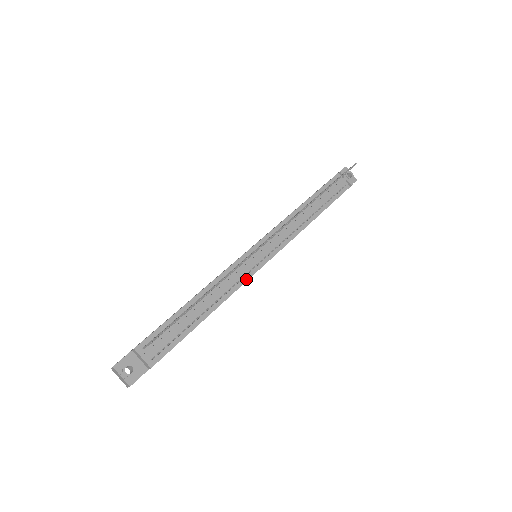
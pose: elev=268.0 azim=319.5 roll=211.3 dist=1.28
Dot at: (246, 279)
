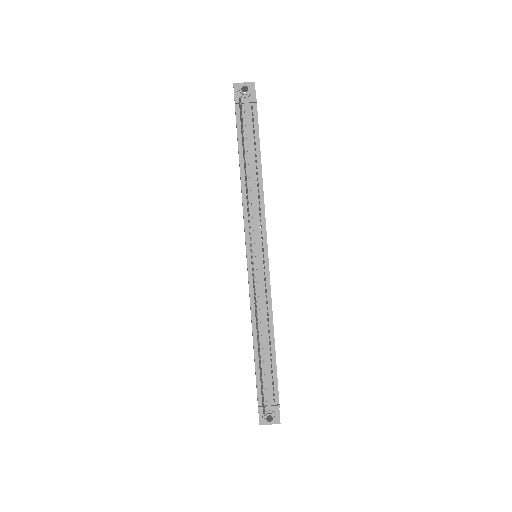
Dot at: (269, 288)
